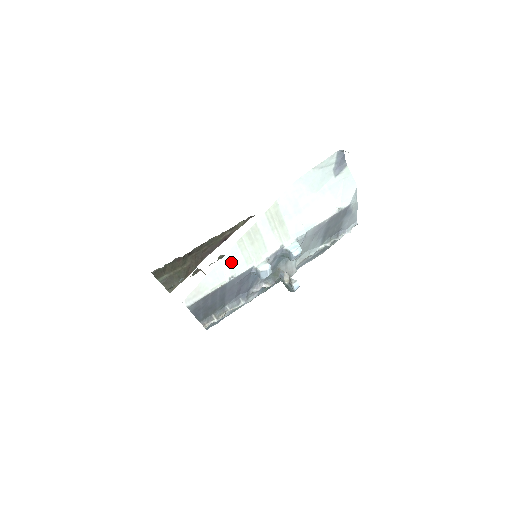
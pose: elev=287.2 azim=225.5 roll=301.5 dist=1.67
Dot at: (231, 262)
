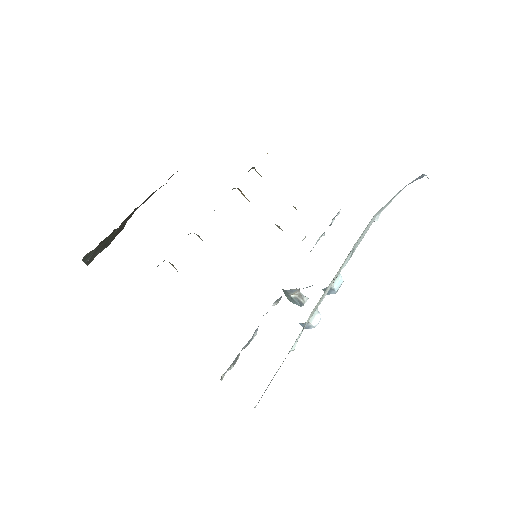
Dot at: (300, 334)
